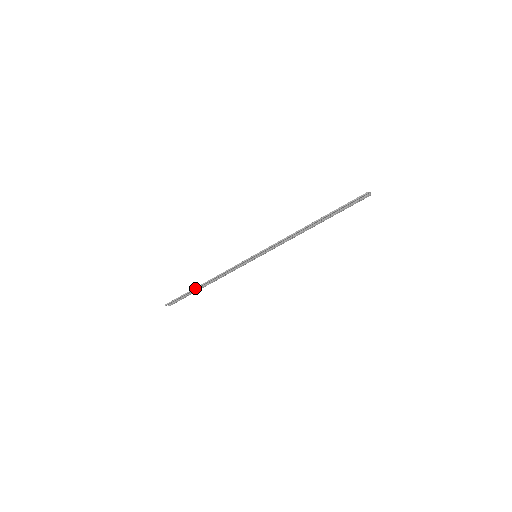
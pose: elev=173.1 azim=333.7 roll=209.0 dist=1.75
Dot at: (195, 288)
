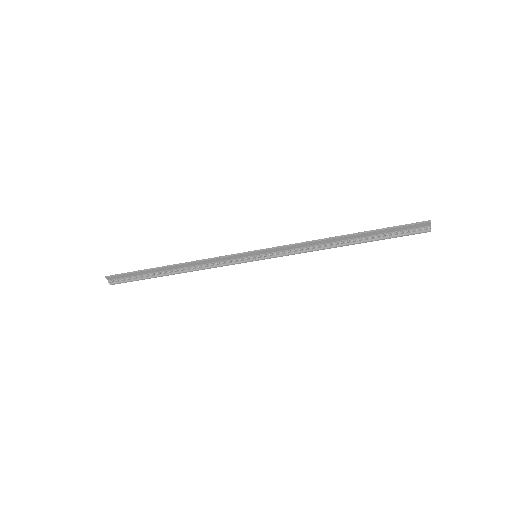
Dot at: (158, 267)
